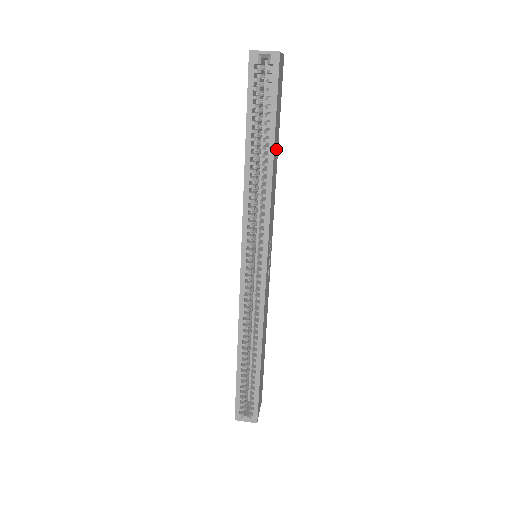
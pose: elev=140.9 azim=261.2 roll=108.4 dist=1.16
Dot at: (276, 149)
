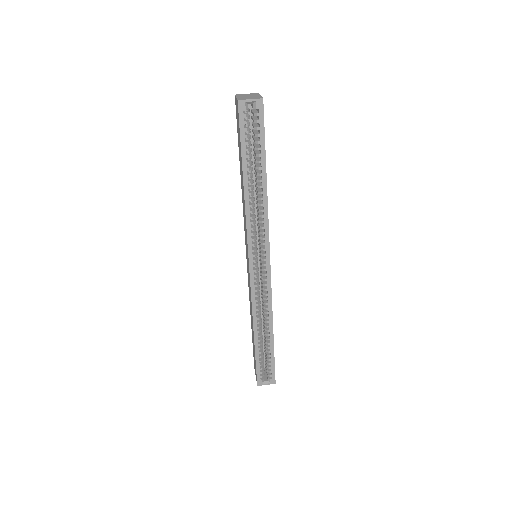
Dot at: occluded
